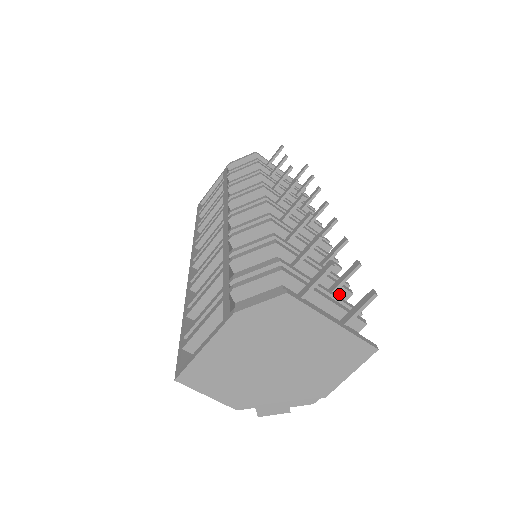
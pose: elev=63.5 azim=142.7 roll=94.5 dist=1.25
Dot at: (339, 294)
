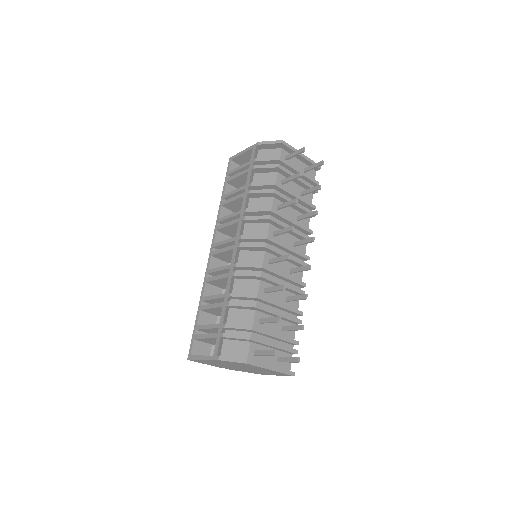
Dot at: (293, 323)
